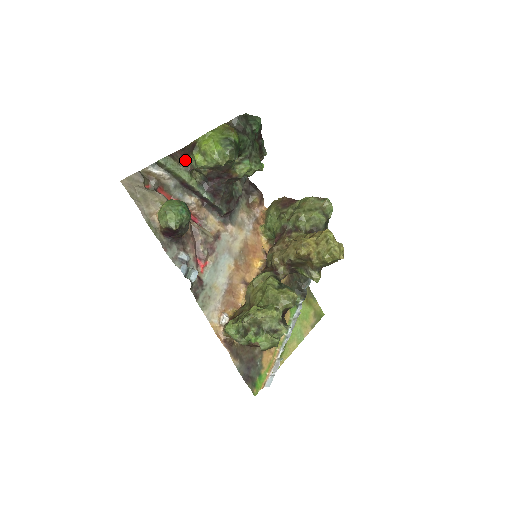
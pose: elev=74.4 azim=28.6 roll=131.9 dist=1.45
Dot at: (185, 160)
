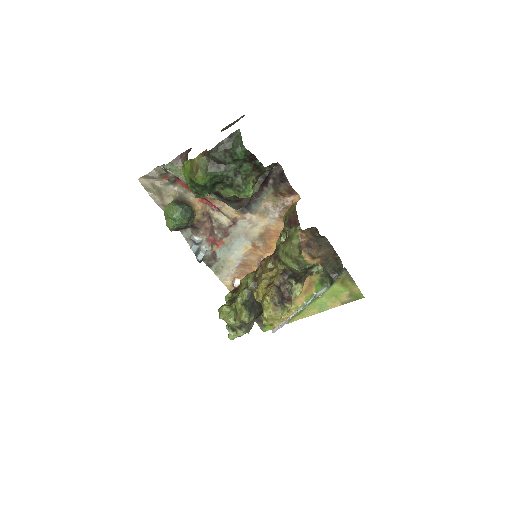
Dot at: occluded
